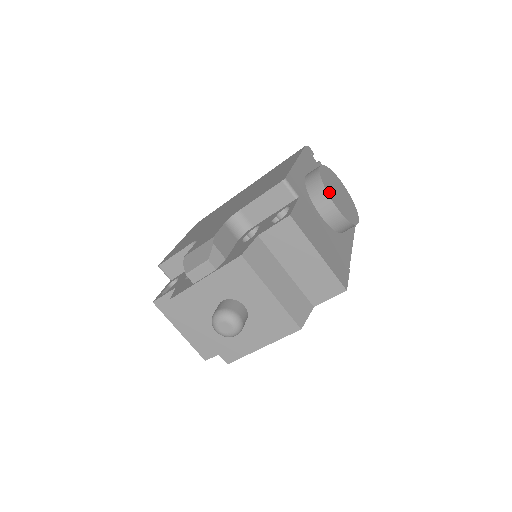
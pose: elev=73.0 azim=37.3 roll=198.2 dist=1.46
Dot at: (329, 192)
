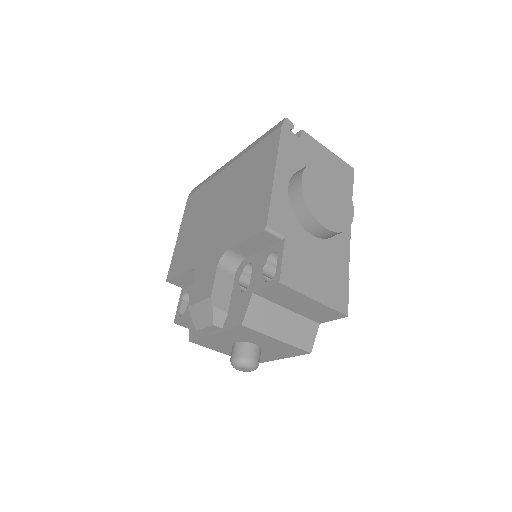
Dot at: (316, 213)
